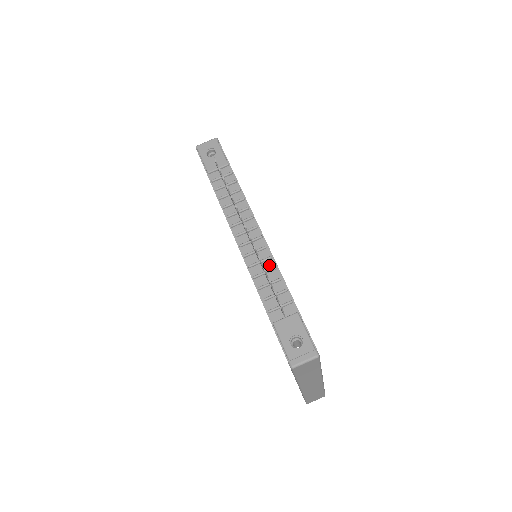
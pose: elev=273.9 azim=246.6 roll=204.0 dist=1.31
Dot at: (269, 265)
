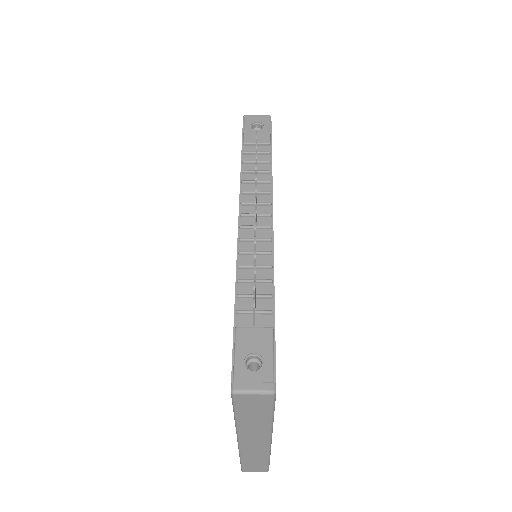
Dot at: (264, 261)
